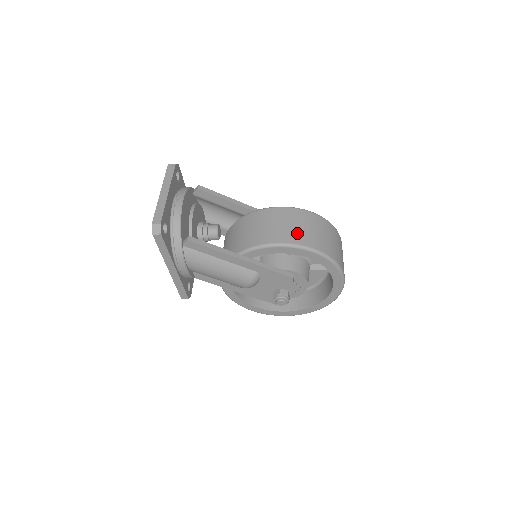
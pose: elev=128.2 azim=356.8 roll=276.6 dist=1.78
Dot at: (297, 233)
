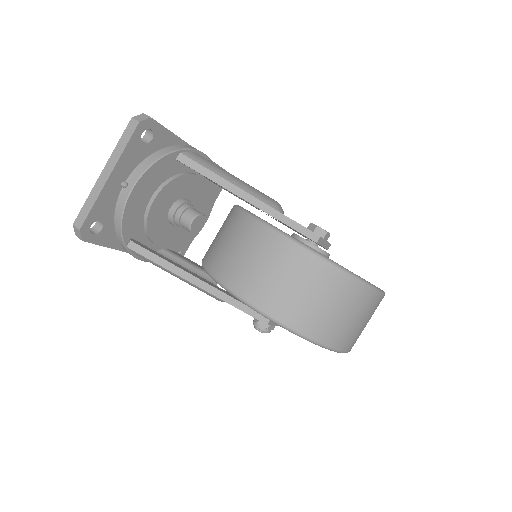
Dot at: (272, 292)
